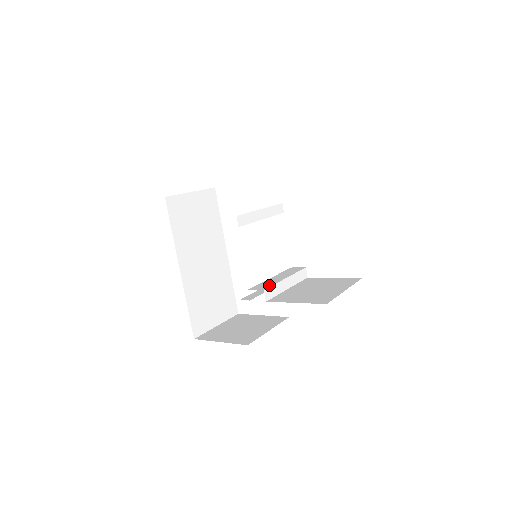
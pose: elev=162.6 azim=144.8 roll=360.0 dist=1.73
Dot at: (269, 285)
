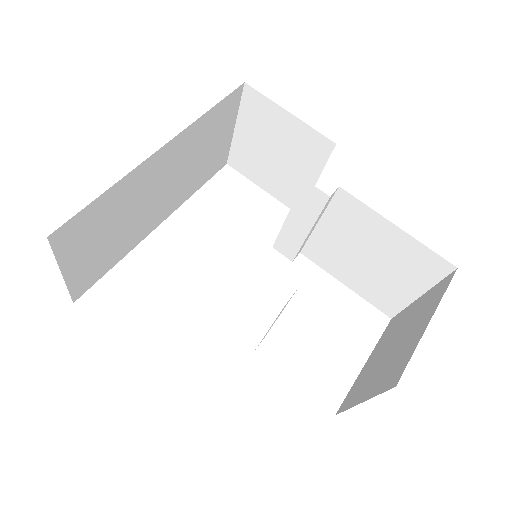
Dot at: occluded
